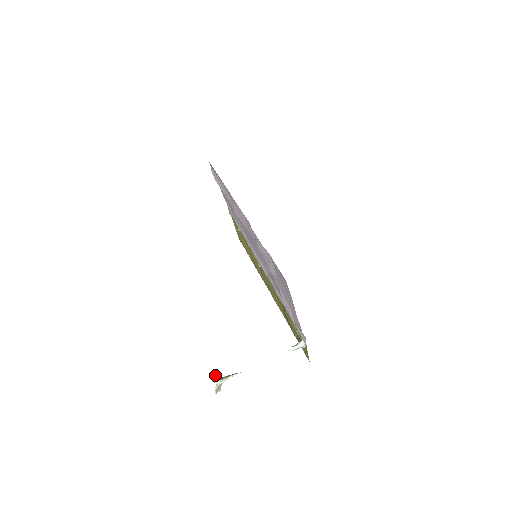
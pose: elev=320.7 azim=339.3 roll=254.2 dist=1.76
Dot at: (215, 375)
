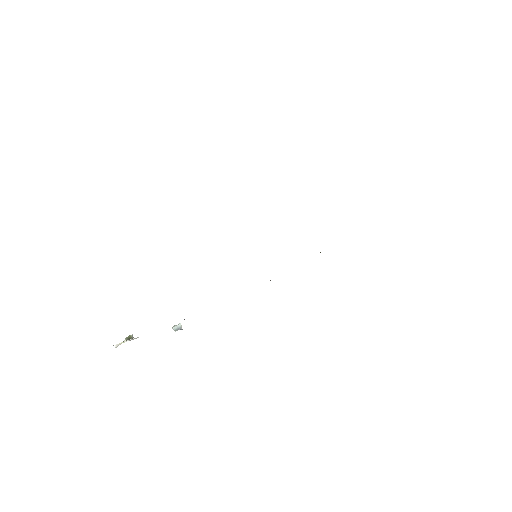
Dot at: (130, 335)
